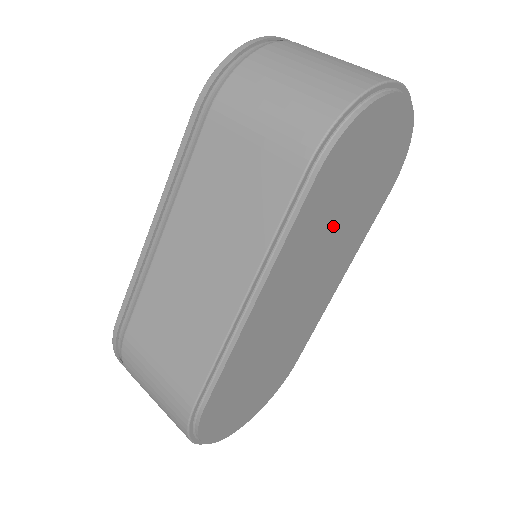
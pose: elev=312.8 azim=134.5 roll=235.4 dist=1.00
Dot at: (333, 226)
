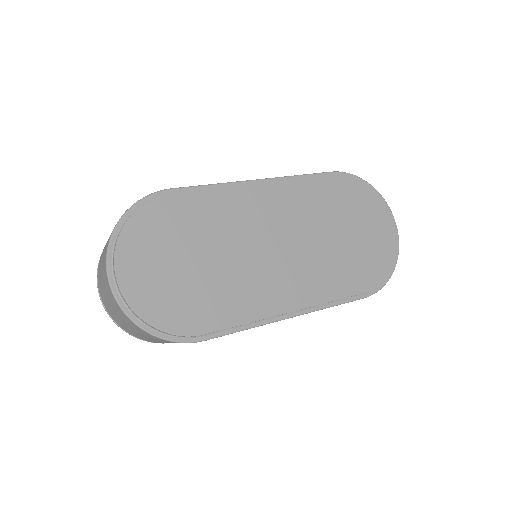
Dot at: (323, 230)
